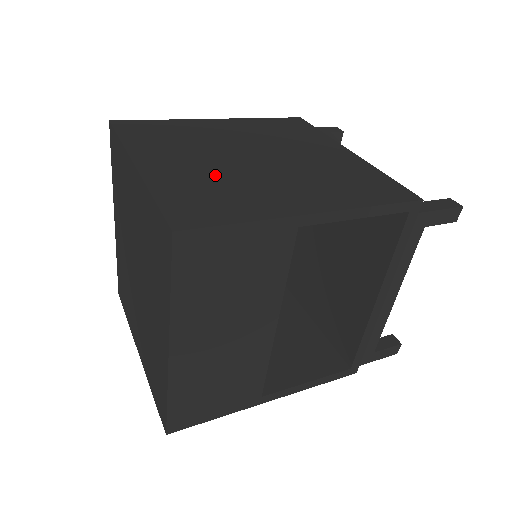
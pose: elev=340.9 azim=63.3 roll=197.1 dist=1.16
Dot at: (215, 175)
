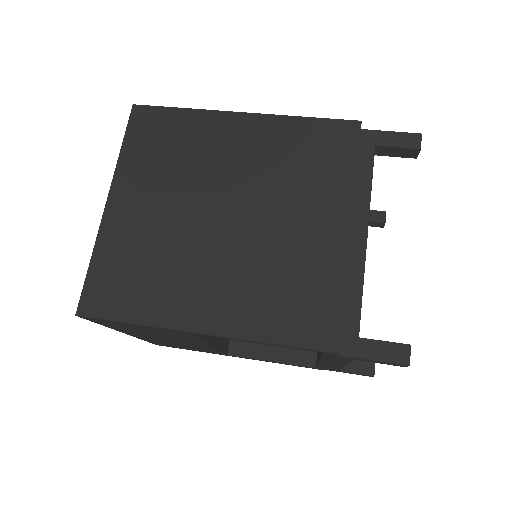
Dot at: (160, 240)
